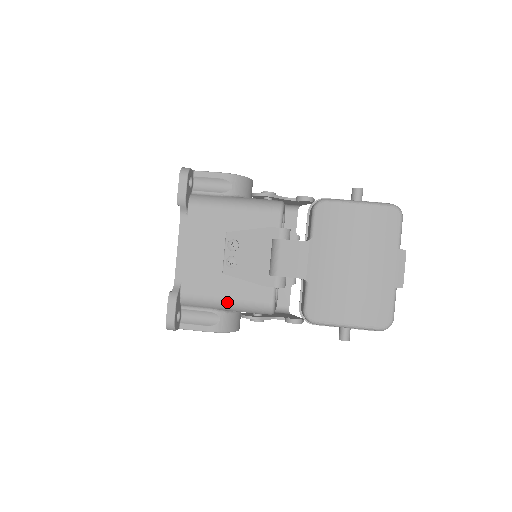
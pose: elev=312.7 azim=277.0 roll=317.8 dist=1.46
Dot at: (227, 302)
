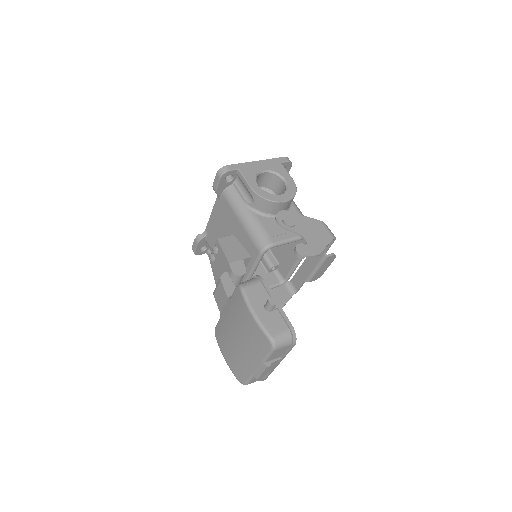
Dot at: occluded
